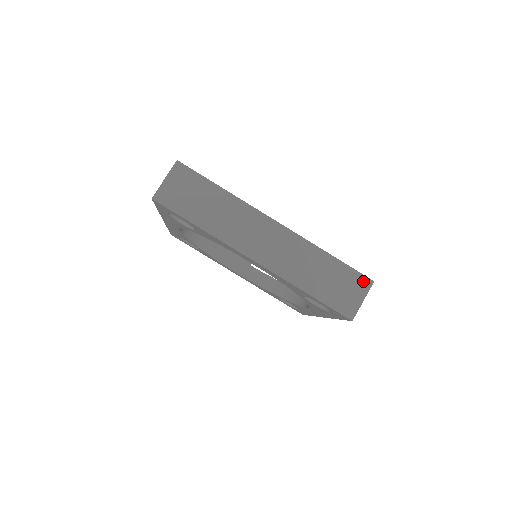
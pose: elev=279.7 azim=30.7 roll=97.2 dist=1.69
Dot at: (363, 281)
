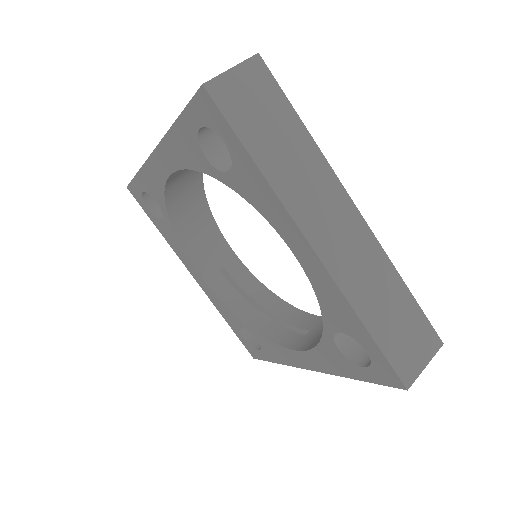
Dot at: (432, 338)
